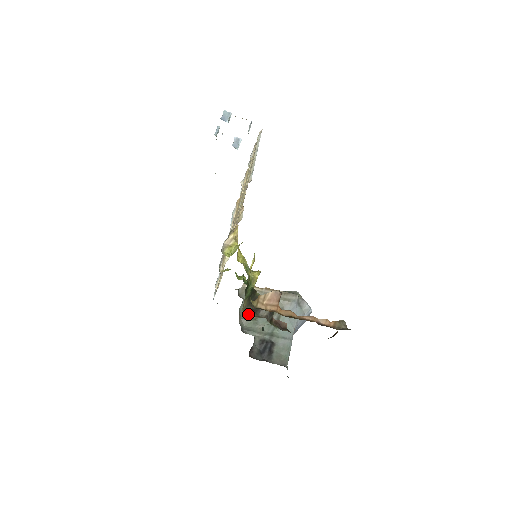
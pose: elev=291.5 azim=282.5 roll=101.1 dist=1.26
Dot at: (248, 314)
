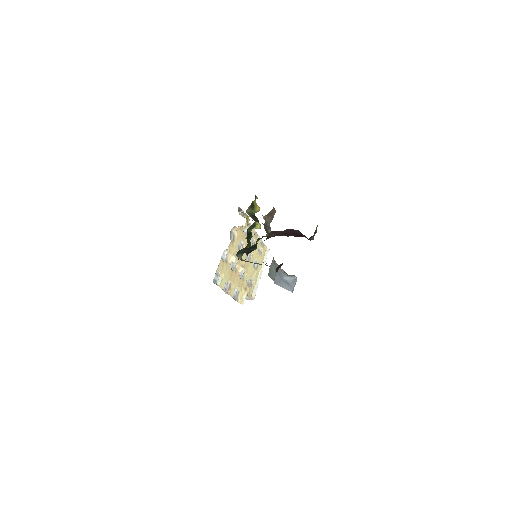
Dot at: occluded
